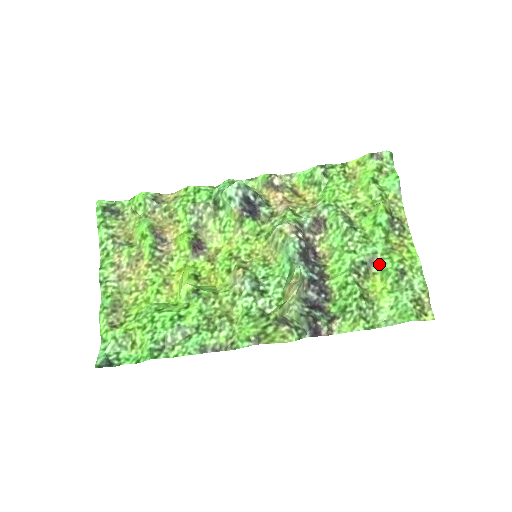
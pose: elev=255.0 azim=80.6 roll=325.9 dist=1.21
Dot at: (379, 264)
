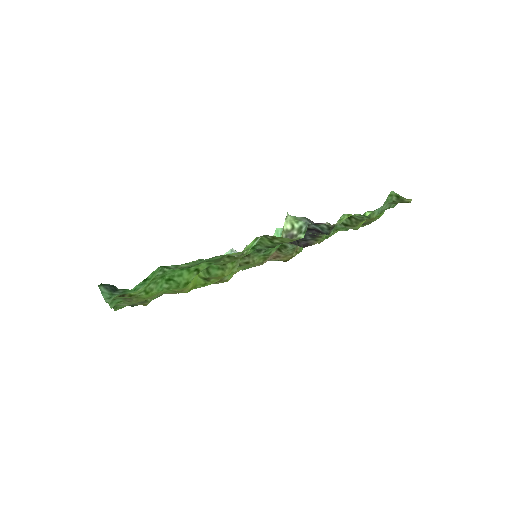
Dot at: occluded
